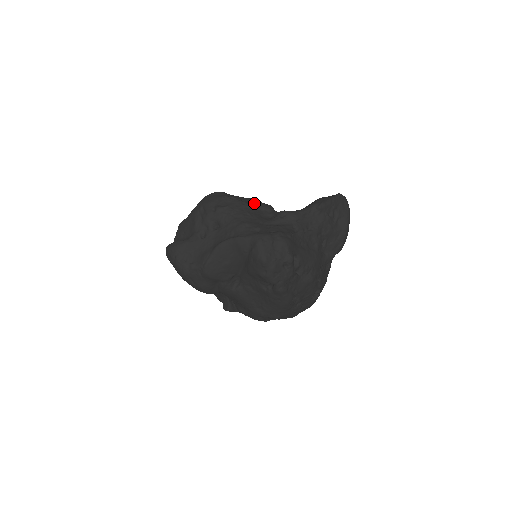
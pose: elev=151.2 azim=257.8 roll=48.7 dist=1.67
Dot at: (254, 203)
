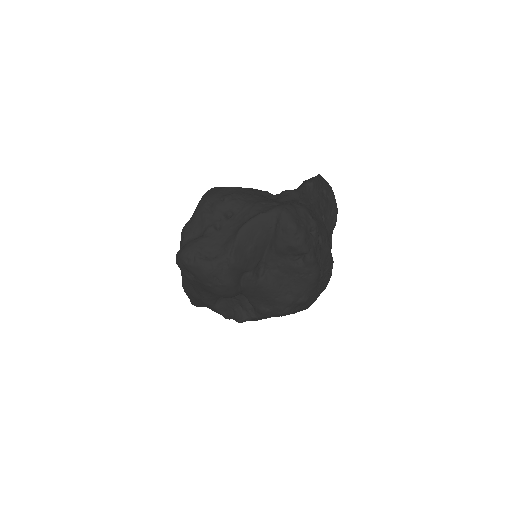
Dot at: (254, 190)
